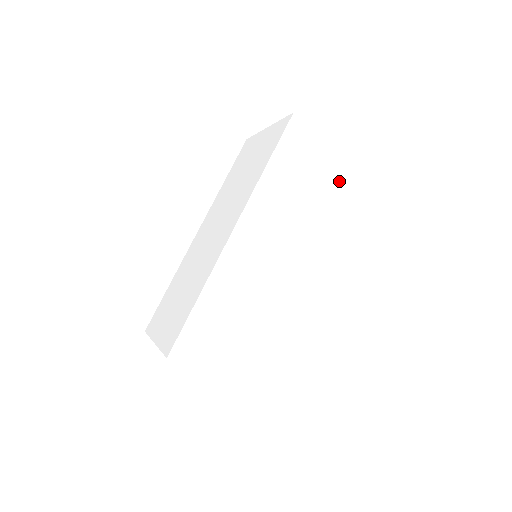
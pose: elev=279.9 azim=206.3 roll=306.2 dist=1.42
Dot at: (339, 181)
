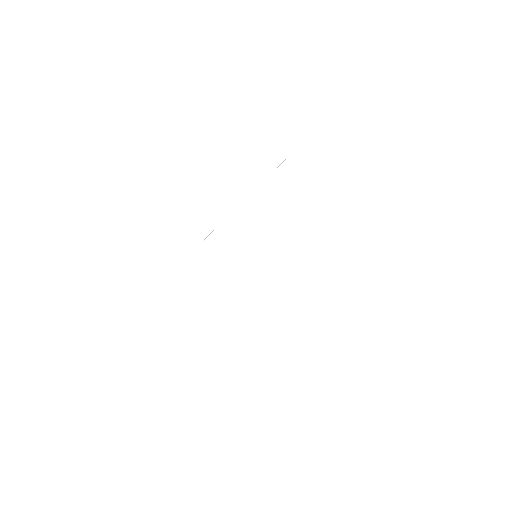
Dot at: (342, 201)
